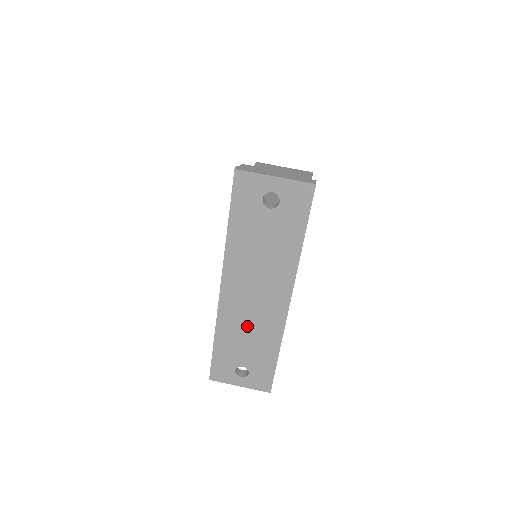
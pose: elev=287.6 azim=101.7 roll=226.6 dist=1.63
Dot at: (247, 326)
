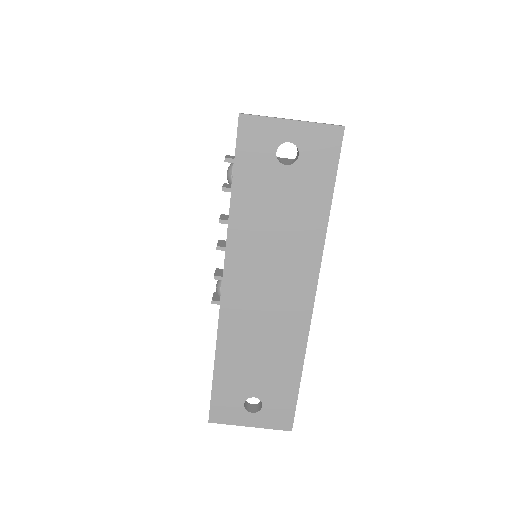
Dot at: (259, 337)
